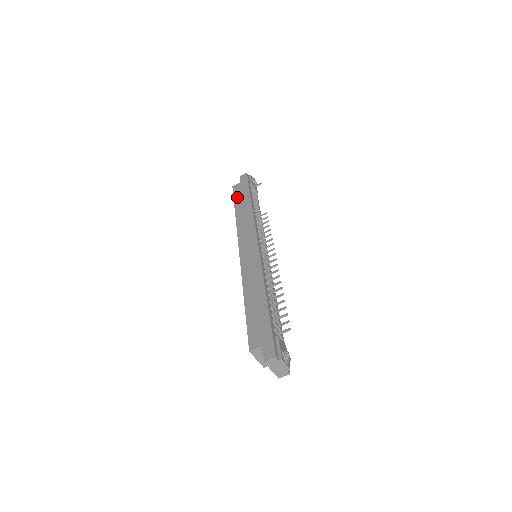
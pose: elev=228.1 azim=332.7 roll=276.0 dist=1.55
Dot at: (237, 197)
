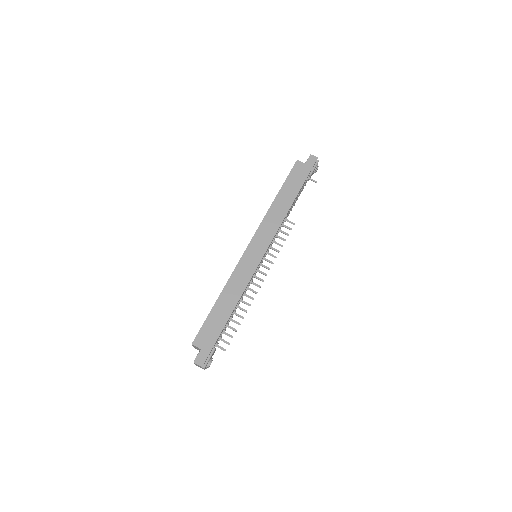
Dot at: (290, 180)
